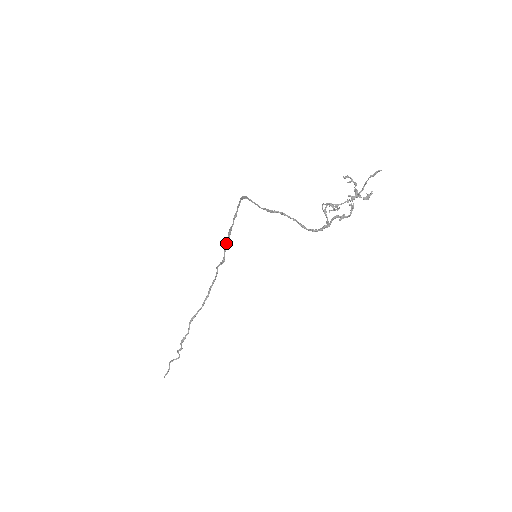
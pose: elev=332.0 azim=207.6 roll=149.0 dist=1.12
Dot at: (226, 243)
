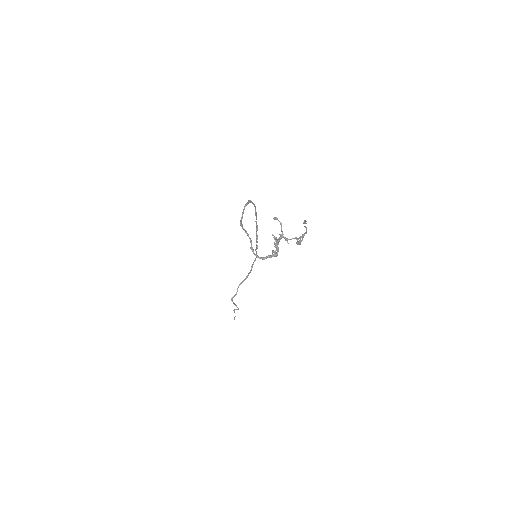
Dot at: (256, 233)
